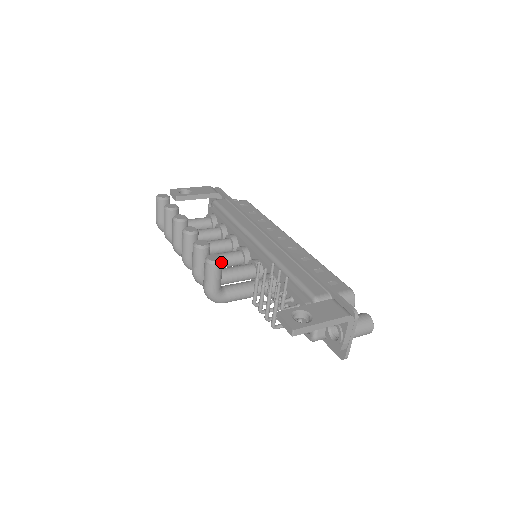
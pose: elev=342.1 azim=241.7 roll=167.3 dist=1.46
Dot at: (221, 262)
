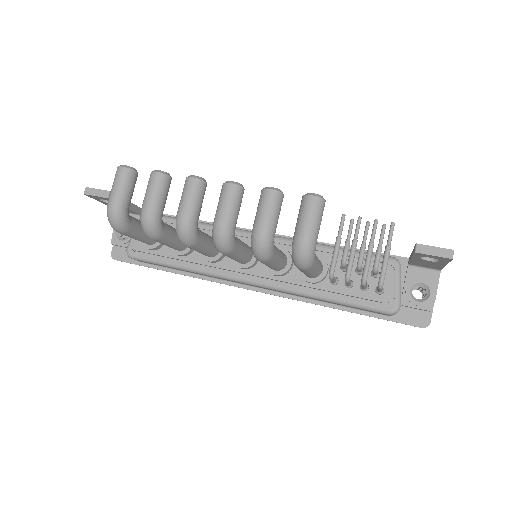
Dot at: (324, 201)
